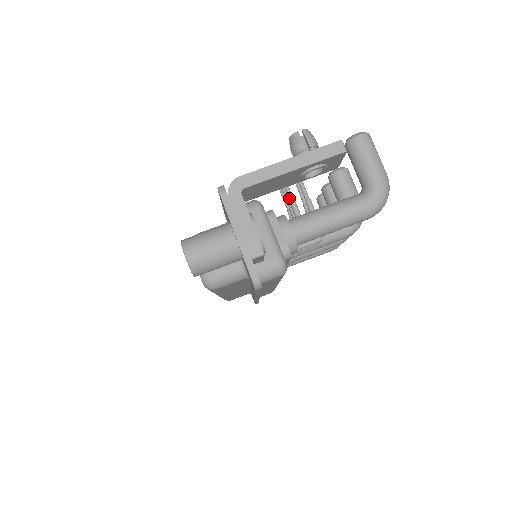
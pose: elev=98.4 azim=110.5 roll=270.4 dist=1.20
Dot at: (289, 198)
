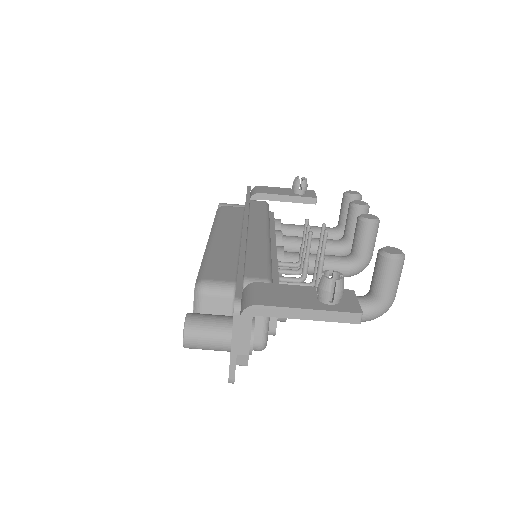
Dot at: (305, 256)
